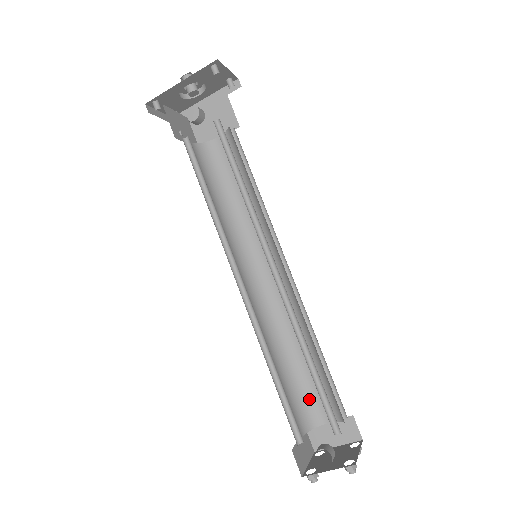
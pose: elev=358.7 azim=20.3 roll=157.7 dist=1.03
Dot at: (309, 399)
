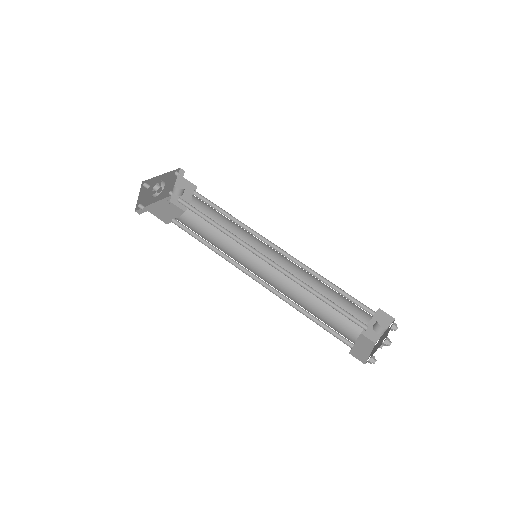
Dot at: (337, 331)
